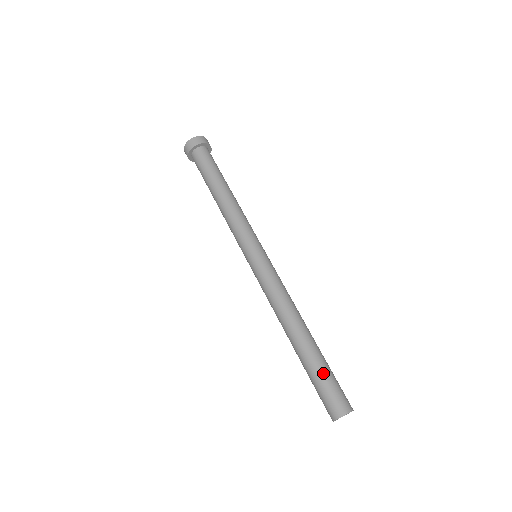
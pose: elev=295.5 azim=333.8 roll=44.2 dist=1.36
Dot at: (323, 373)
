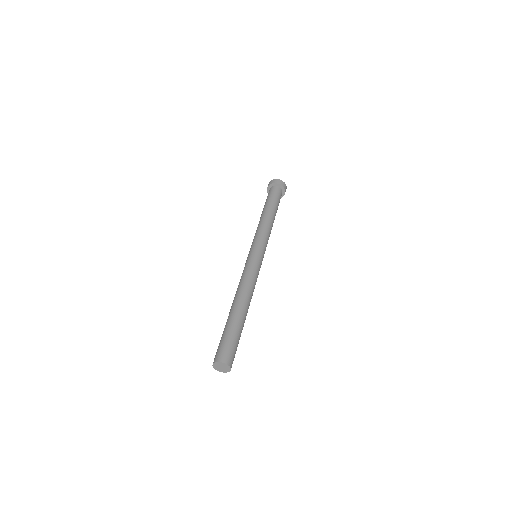
Dot at: (228, 332)
